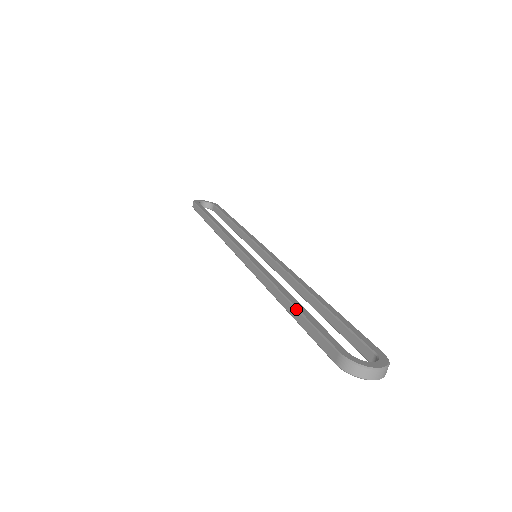
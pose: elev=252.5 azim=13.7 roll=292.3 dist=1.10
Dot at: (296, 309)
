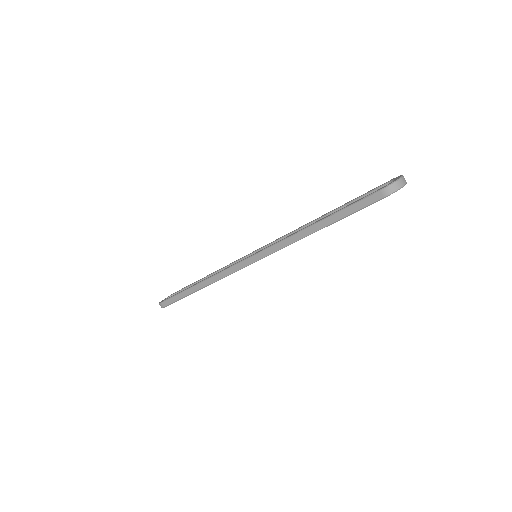
Dot at: (329, 217)
